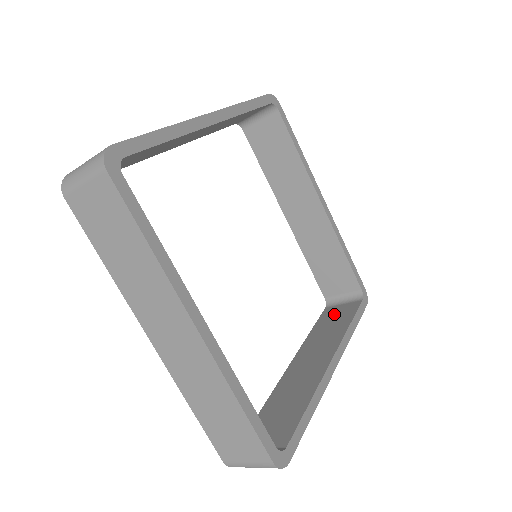
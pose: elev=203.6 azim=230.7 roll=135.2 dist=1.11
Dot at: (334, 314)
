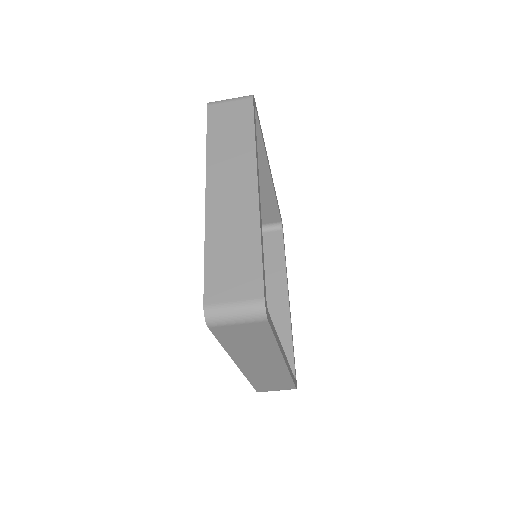
Dot at: occluded
